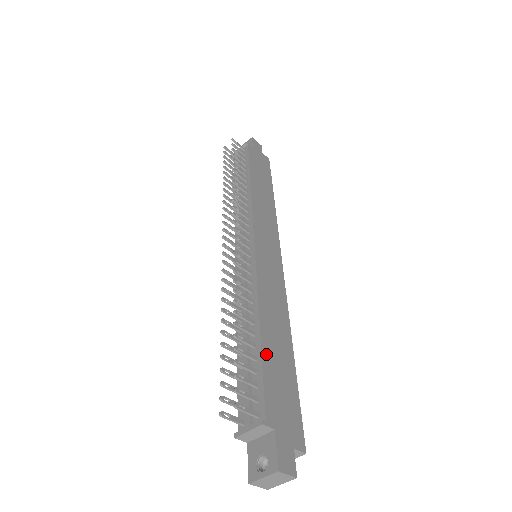
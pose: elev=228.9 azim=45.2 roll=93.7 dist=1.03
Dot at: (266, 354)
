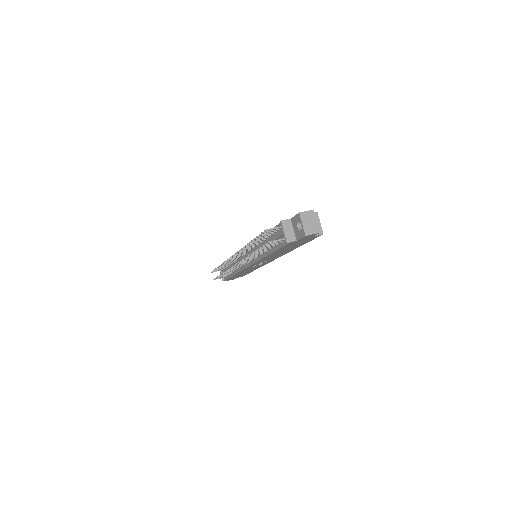
Dot at: occluded
